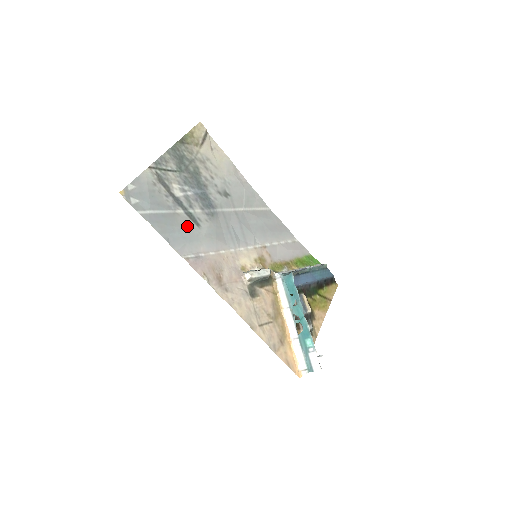
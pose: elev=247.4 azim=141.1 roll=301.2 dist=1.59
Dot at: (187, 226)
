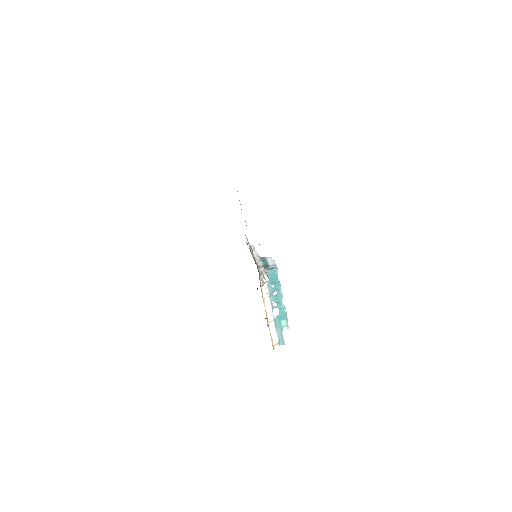
Dot at: occluded
